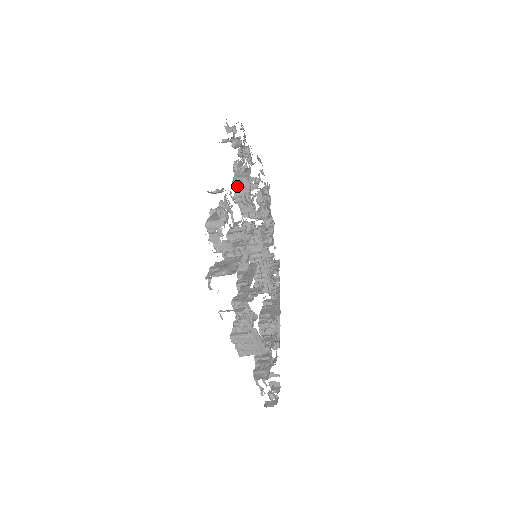
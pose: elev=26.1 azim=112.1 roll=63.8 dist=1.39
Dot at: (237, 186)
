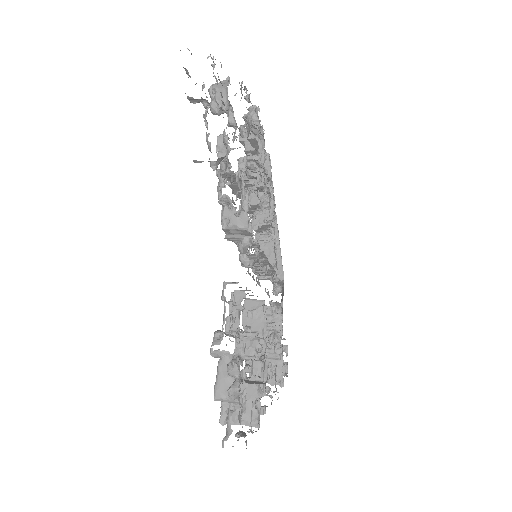
Dot at: (230, 233)
